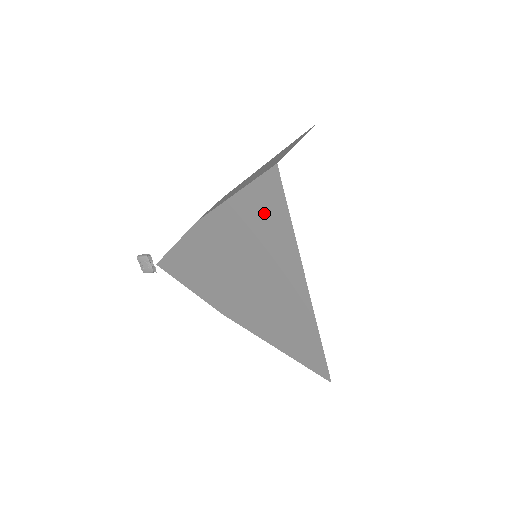
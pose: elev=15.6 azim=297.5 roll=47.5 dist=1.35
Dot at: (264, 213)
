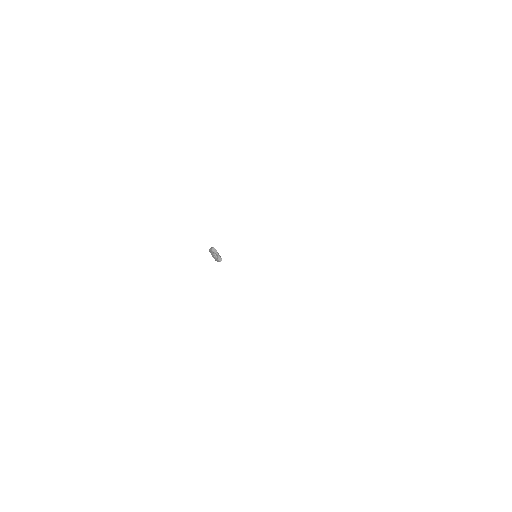
Dot at: occluded
